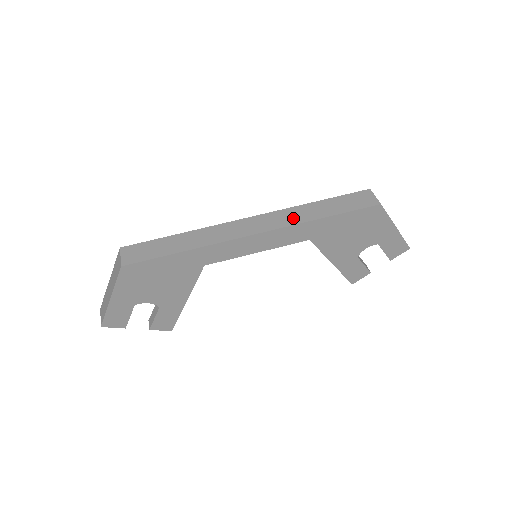
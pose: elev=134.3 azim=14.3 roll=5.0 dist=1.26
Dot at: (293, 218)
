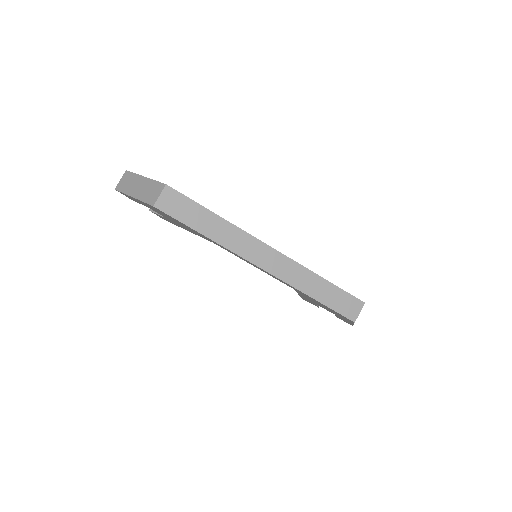
Dot at: (296, 279)
